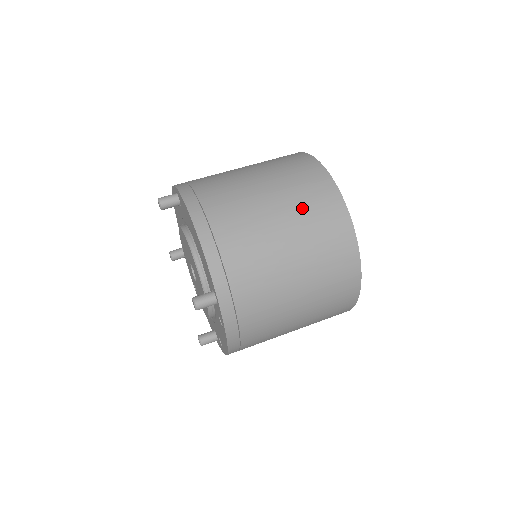
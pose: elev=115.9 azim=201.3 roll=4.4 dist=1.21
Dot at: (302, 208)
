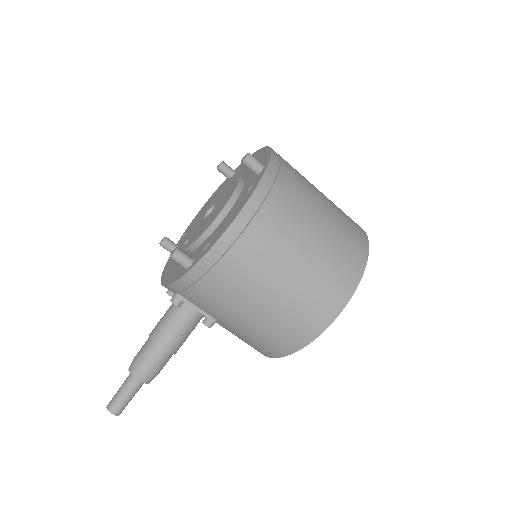
Dot at: occluded
